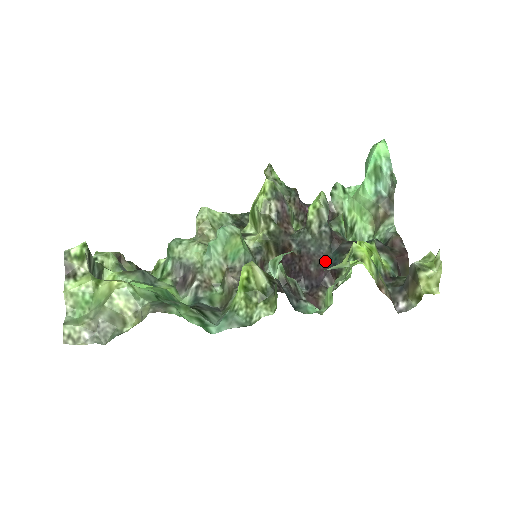
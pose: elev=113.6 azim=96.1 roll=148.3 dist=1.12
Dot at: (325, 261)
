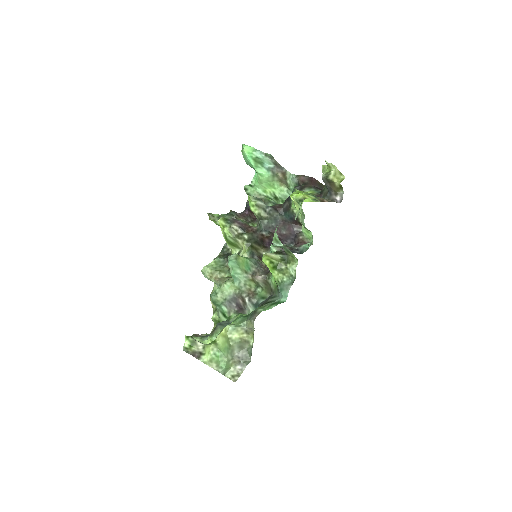
Dot at: (285, 222)
